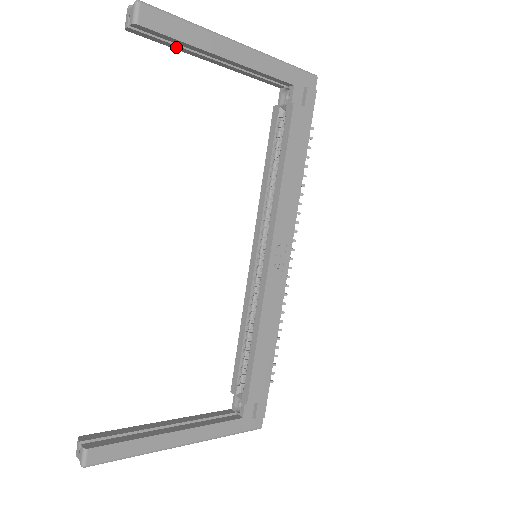
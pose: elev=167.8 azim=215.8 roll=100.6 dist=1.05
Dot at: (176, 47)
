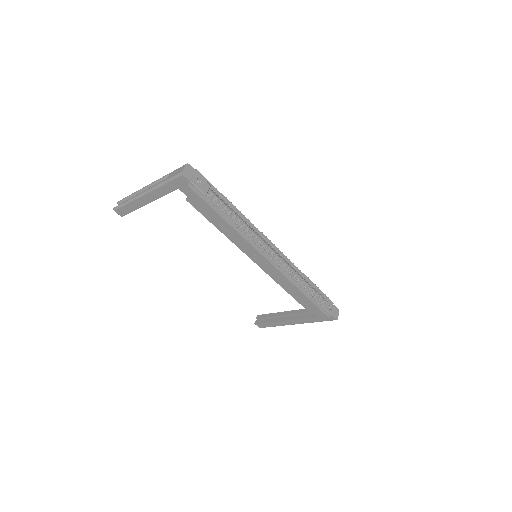
Dot at: occluded
